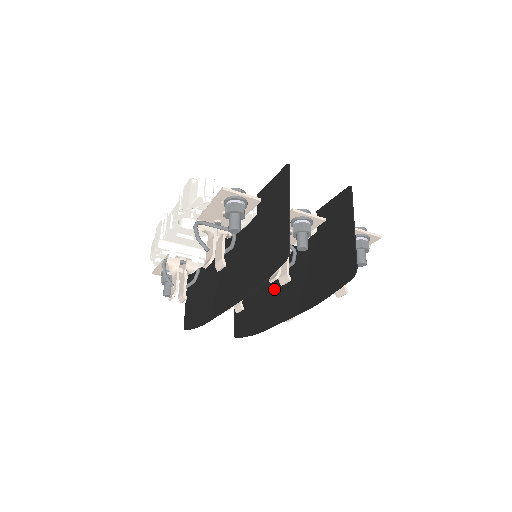
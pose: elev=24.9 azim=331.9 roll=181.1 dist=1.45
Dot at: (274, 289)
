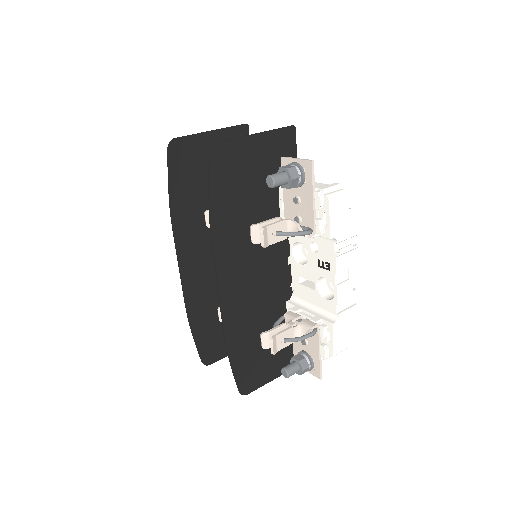
Dot at: (257, 290)
